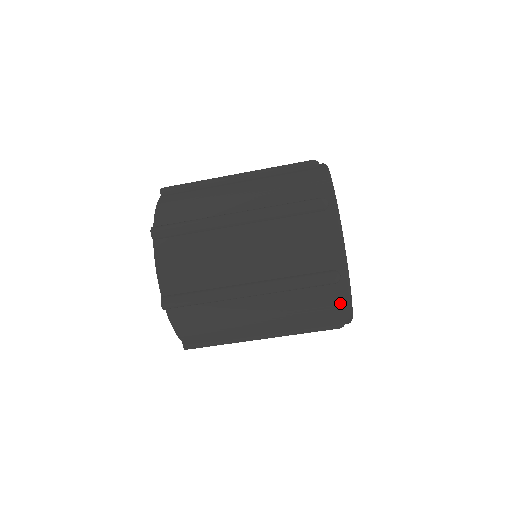
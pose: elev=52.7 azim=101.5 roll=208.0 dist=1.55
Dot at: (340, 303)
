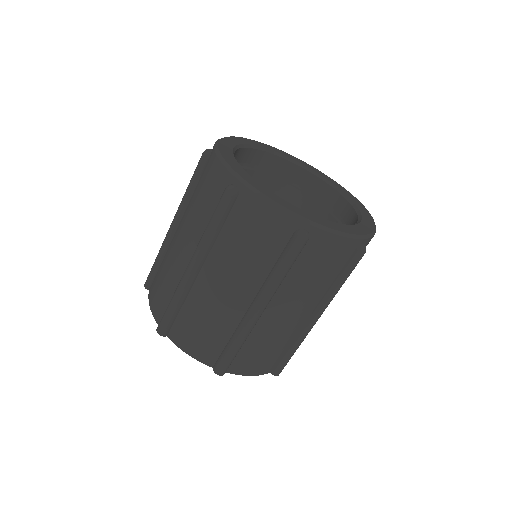
Dot at: (334, 244)
